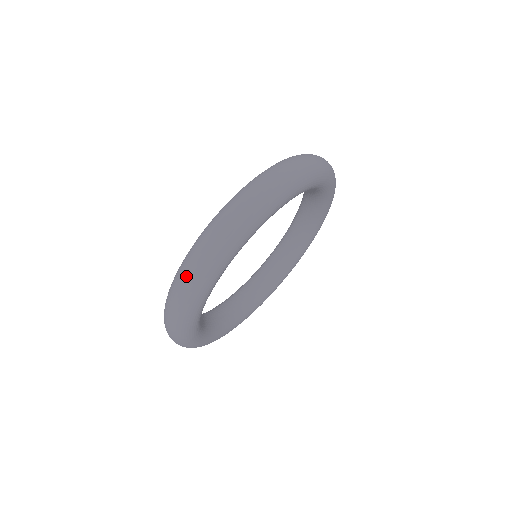
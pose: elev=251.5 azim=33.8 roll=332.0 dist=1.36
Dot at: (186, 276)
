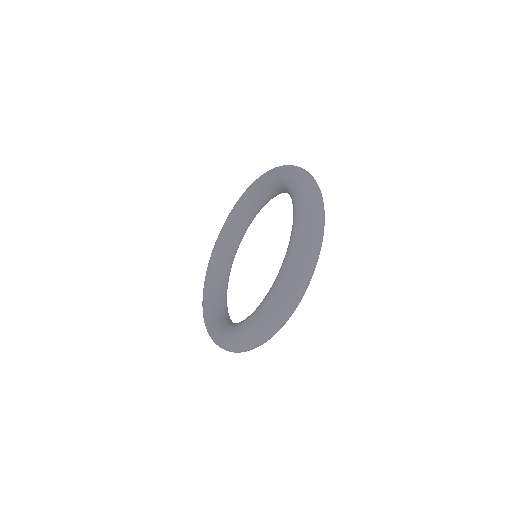
Dot at: (299, 286)
